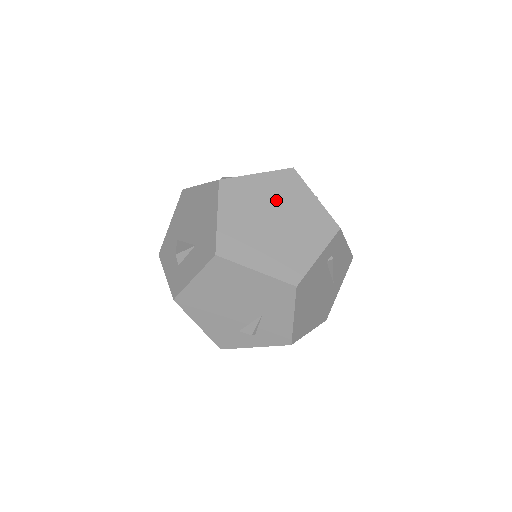
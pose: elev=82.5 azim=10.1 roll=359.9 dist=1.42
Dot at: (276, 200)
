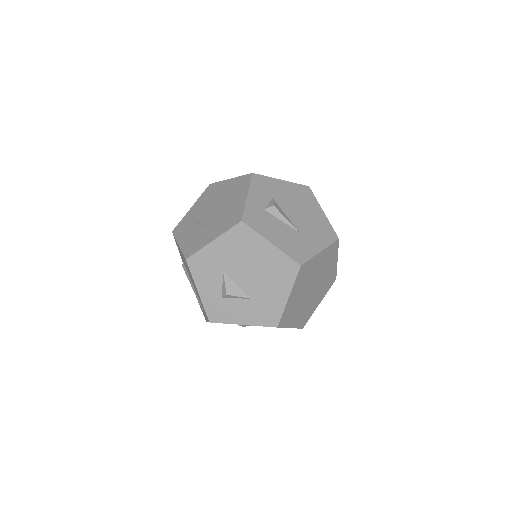
Dot at: (320, 271)
